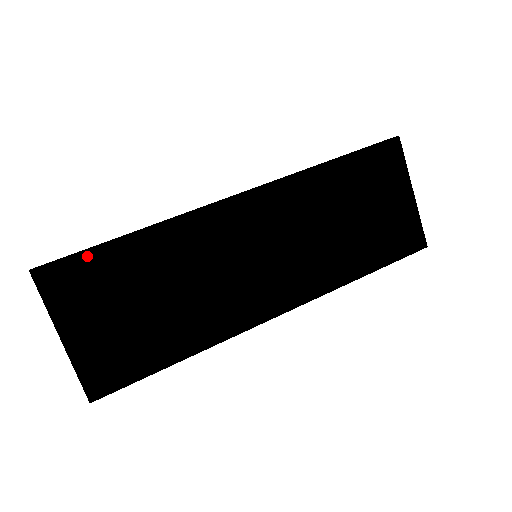
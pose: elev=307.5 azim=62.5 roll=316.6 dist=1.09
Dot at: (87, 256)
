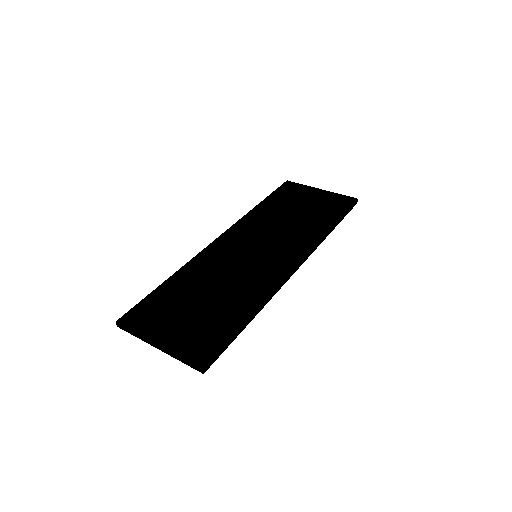
Dot at: (148, 299)
